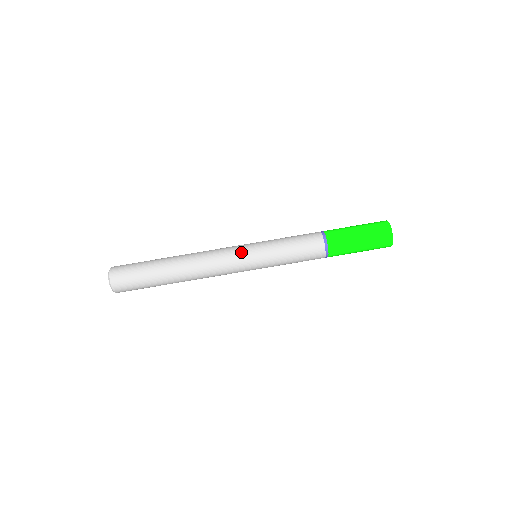
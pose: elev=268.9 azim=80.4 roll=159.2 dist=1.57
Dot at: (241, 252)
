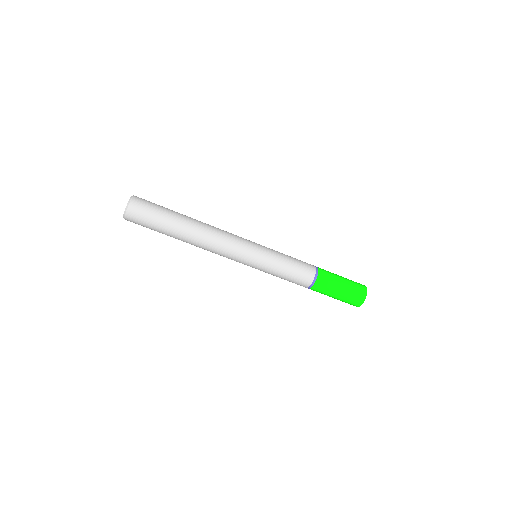
Dot at: (245, 257)
